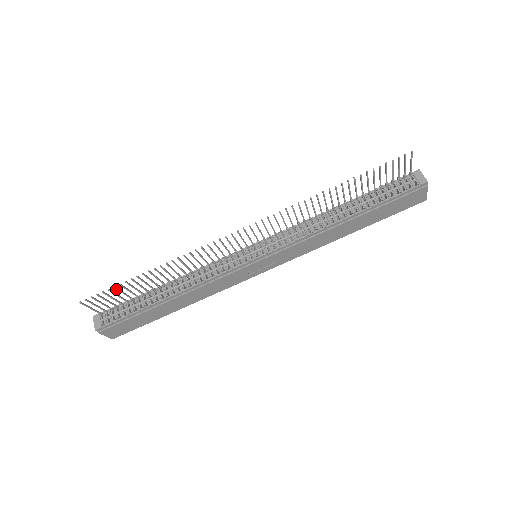
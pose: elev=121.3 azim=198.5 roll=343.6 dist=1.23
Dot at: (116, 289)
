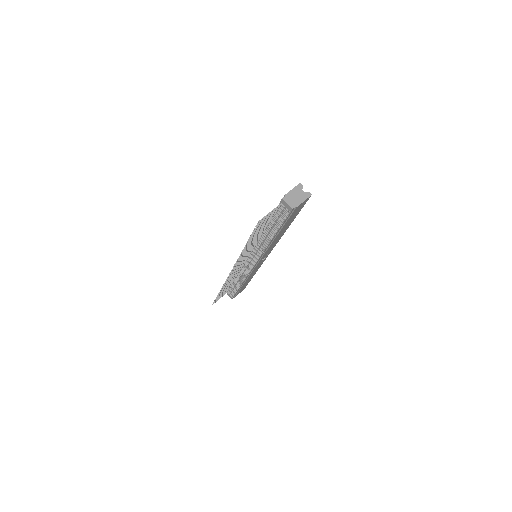
Dot at: occluded
